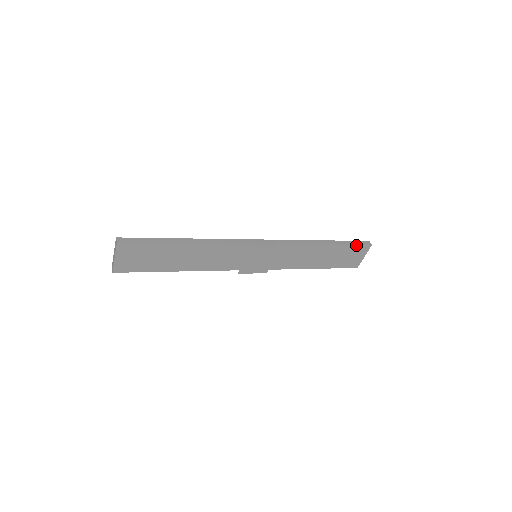
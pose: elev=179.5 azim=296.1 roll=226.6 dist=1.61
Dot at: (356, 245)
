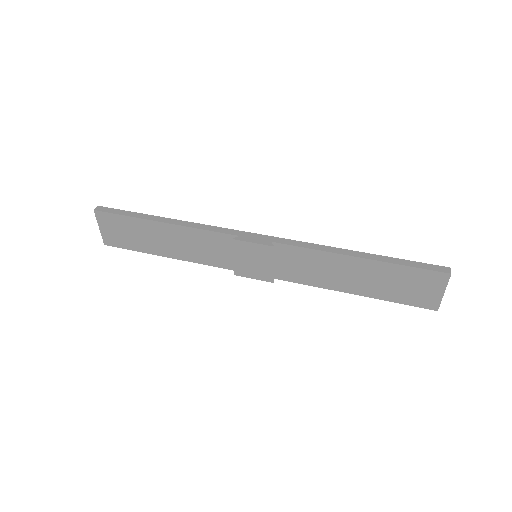
Dot at: (417, 268)
